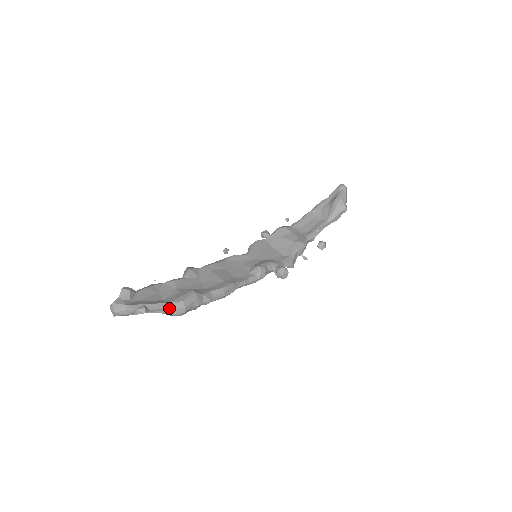
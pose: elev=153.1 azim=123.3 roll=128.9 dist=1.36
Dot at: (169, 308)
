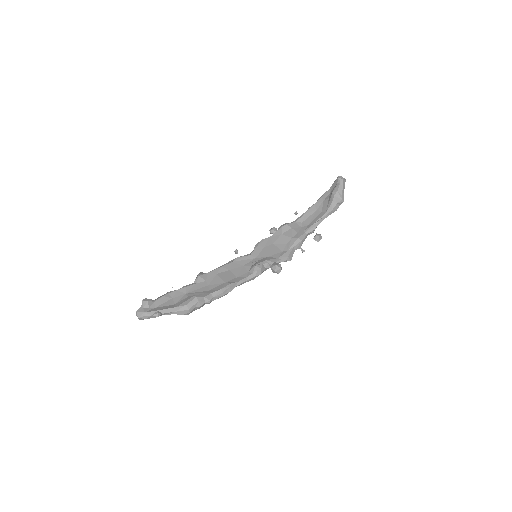
Dot at: (177, 311)
